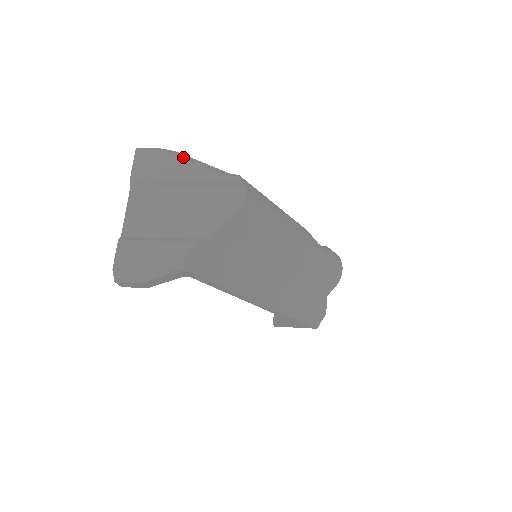
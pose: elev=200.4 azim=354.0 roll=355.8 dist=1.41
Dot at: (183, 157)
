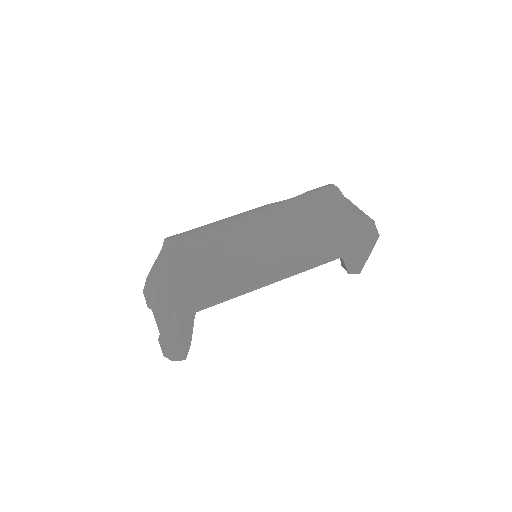
Dot at: occluded
